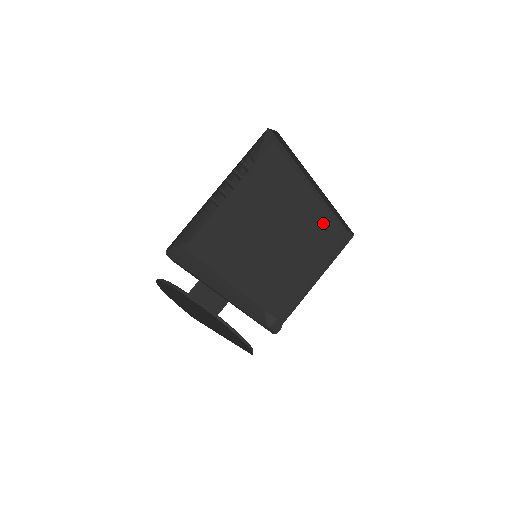
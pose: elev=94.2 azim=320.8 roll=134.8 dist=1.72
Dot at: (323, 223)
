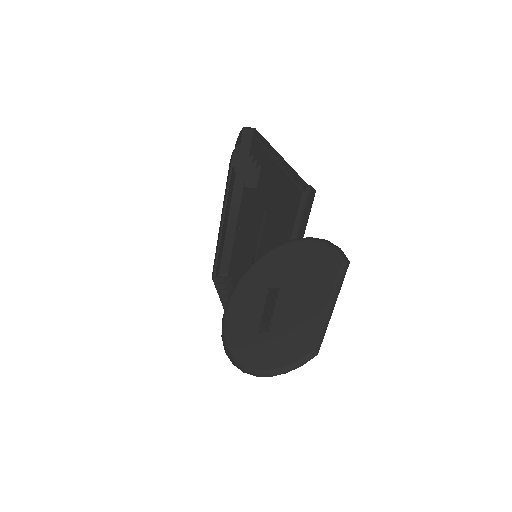
Dot at: (237, 247)
